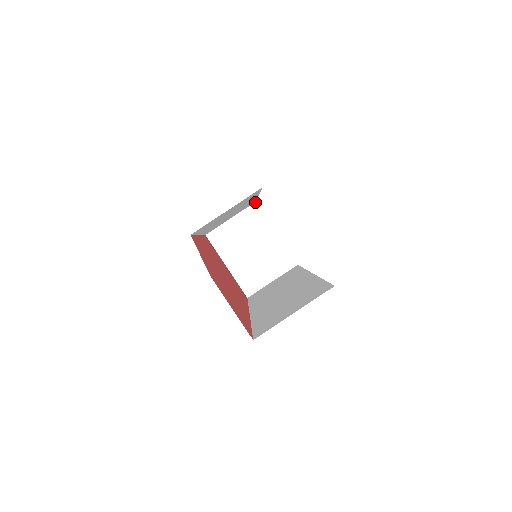
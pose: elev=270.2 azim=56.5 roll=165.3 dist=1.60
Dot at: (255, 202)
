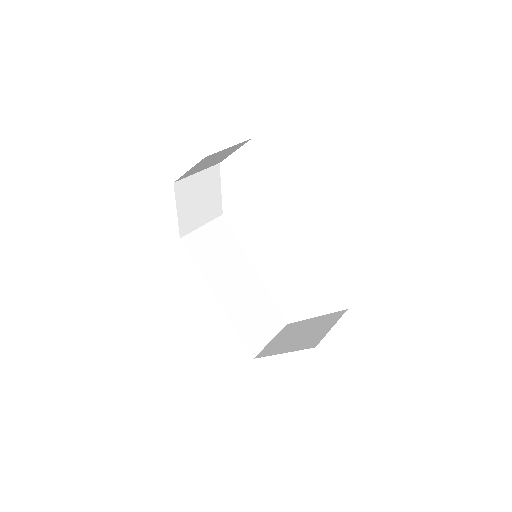
Dot at: (287, 325)
